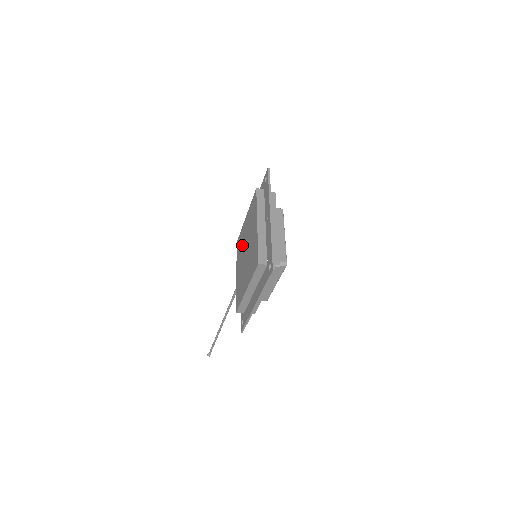
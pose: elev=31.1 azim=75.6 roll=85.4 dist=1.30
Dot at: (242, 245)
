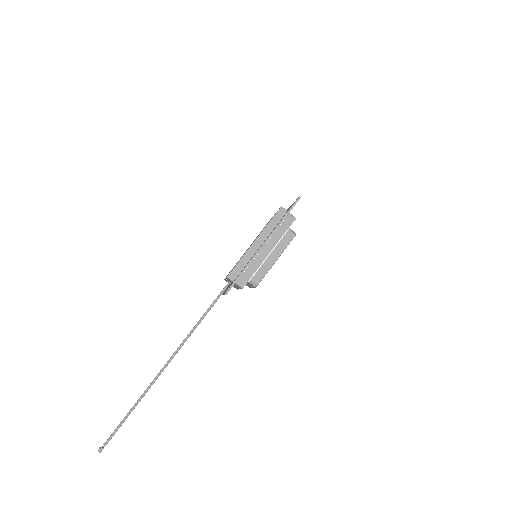
Dot at: (240, 258)
